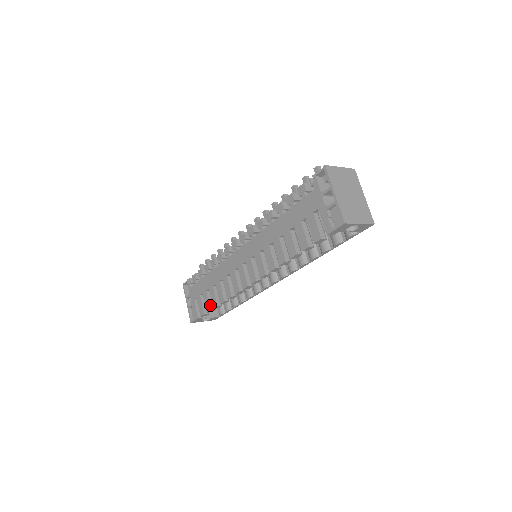
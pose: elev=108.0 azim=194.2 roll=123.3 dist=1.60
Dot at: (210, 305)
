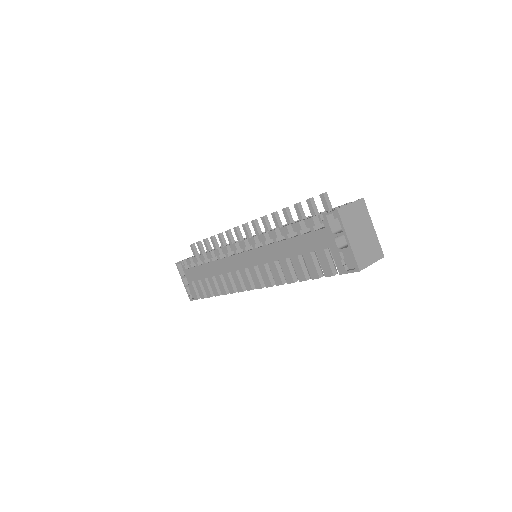
Dot at: (210, 292)
